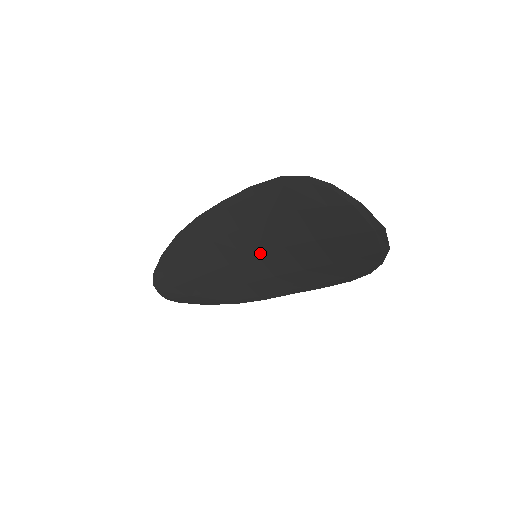
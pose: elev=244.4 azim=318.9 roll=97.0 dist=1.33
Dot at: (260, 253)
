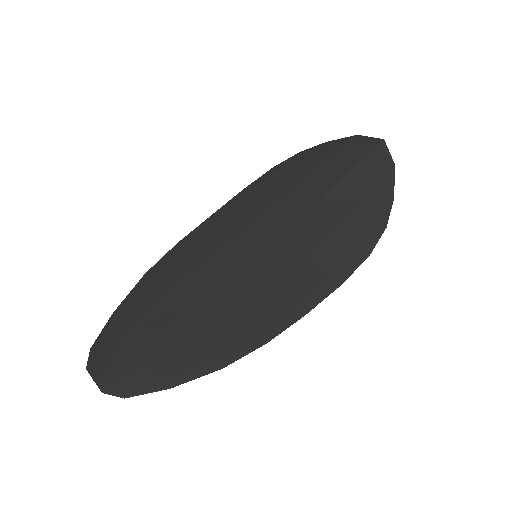
Dot at: (260, 252)
